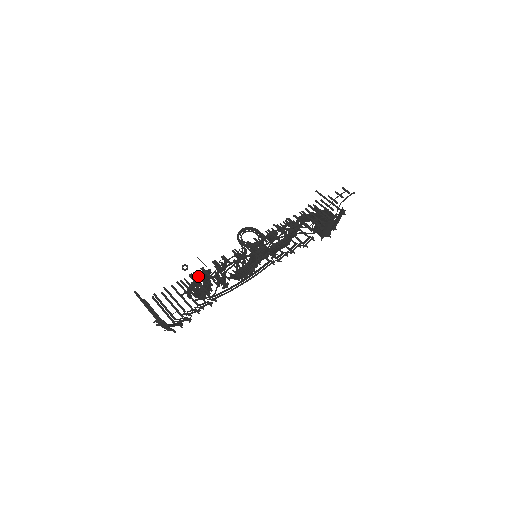
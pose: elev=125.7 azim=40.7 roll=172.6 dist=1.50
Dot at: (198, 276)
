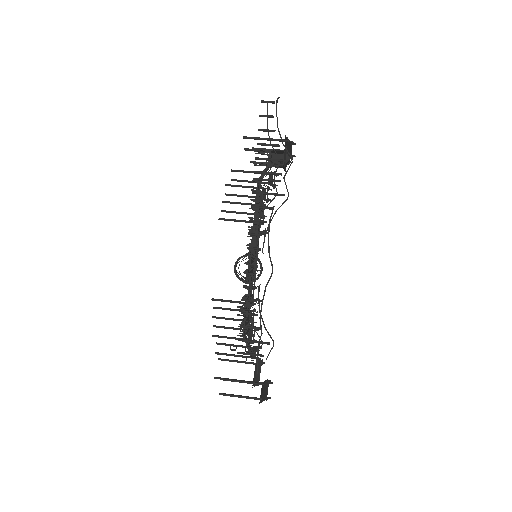
Dot at: (244, 335)
